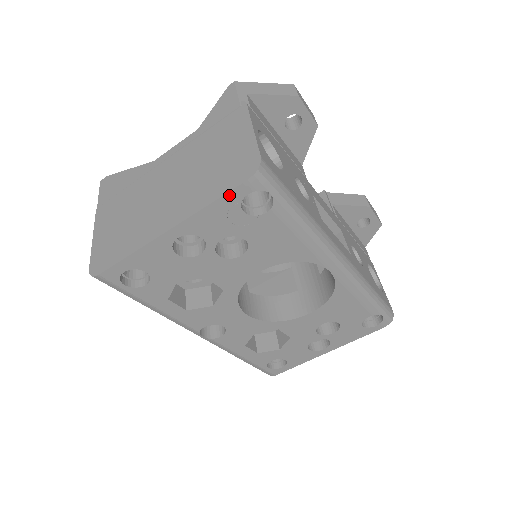
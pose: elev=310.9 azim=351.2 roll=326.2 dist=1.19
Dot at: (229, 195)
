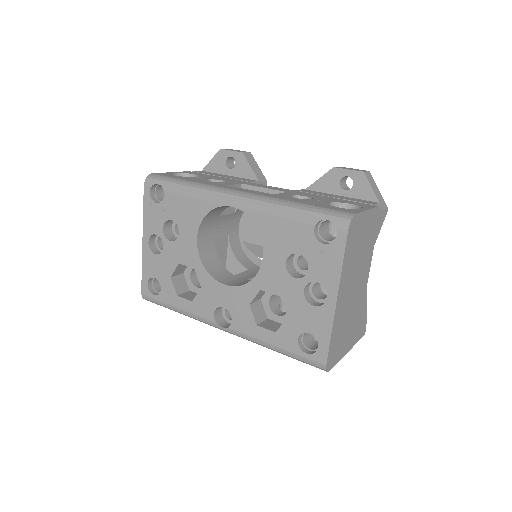
Dot at: (145, 199)
